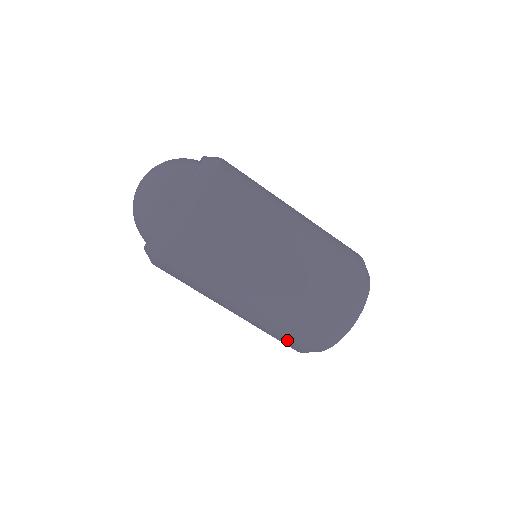
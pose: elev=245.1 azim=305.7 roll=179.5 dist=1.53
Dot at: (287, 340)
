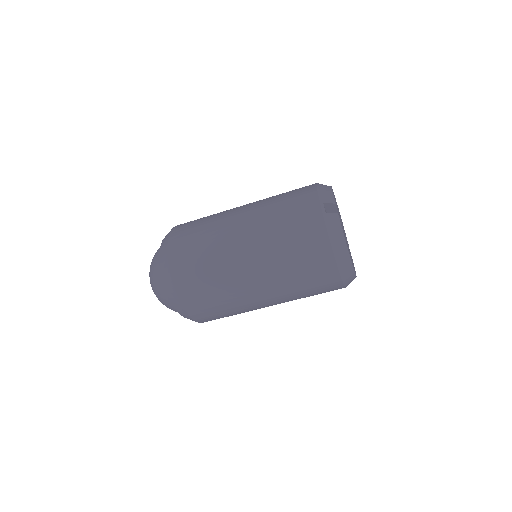
Dot at: occluded
